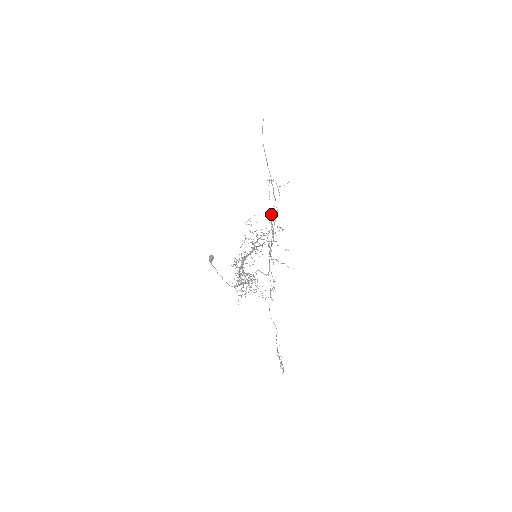
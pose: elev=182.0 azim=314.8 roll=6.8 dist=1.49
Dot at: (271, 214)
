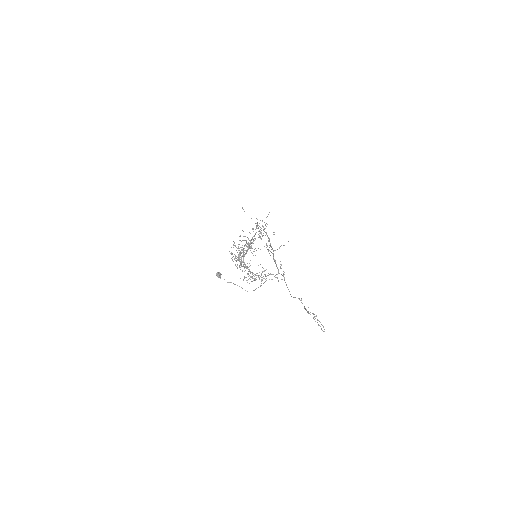
Dot at: (269, 245)
